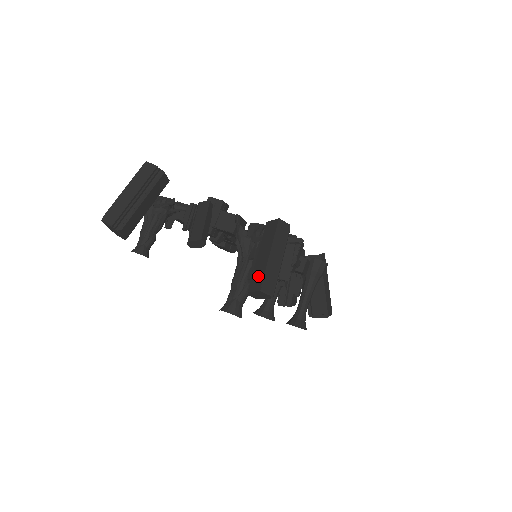
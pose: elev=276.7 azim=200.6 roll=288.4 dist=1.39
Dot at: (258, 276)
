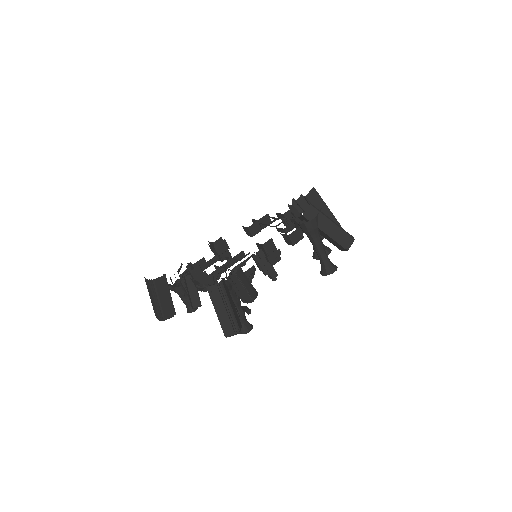
Dot at: occluded
